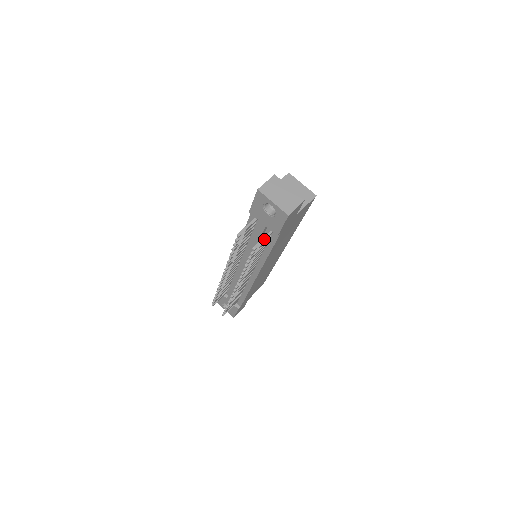
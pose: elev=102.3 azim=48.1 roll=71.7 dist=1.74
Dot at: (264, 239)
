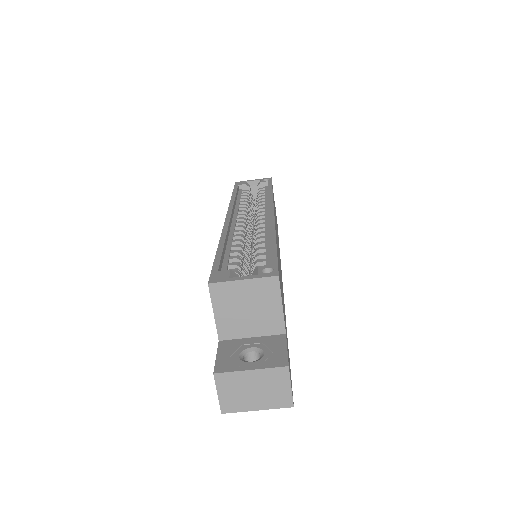
Dot at: occluded
